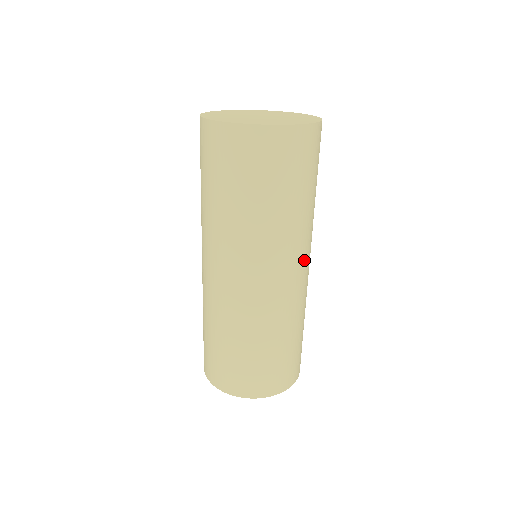
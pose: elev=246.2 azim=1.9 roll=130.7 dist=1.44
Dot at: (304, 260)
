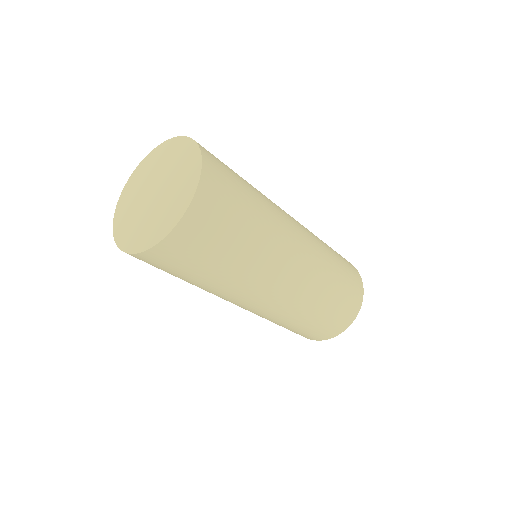
Dot at: (275, 283)
